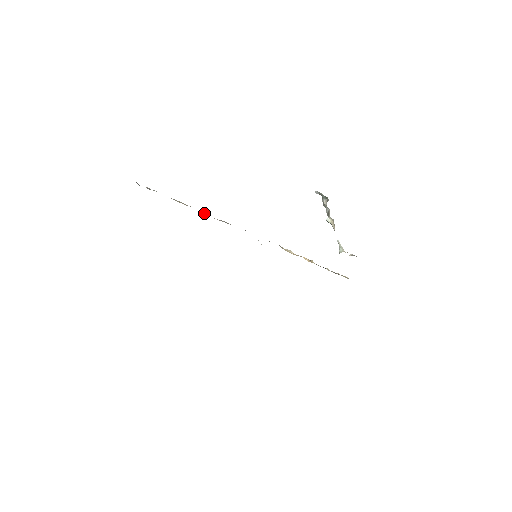
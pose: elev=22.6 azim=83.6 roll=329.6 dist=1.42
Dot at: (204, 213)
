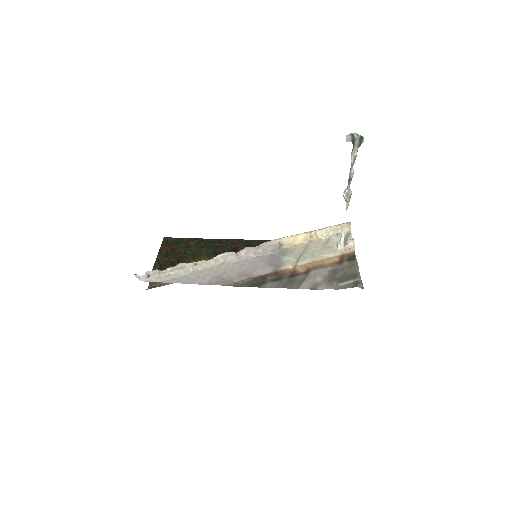
Dot at: (203, 261)
